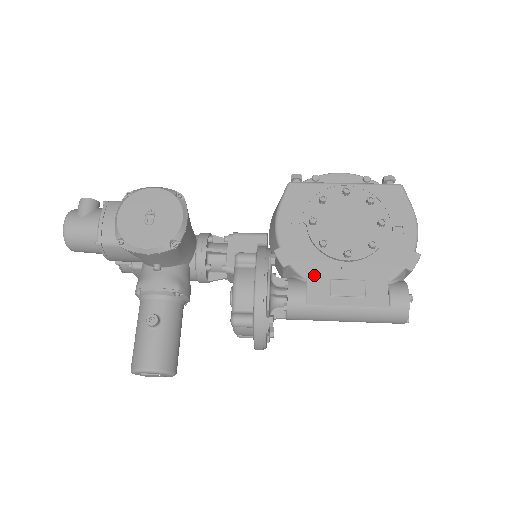
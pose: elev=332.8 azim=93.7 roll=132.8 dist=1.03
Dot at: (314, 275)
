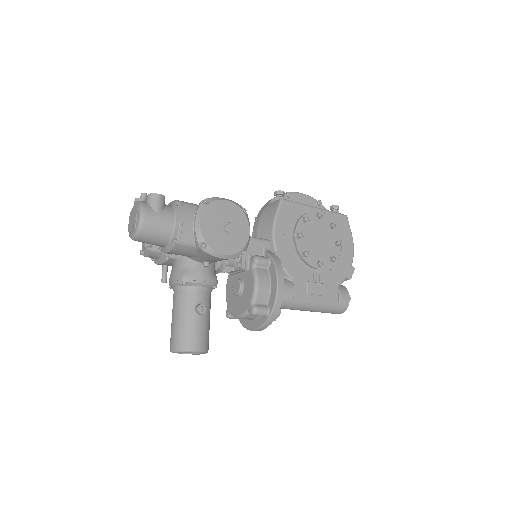
Dot at: (298, 277)
